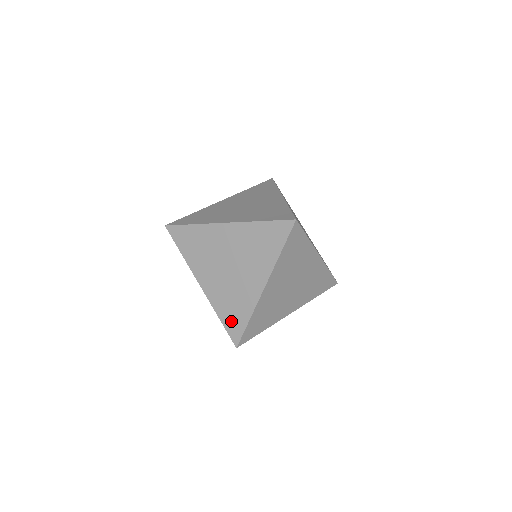
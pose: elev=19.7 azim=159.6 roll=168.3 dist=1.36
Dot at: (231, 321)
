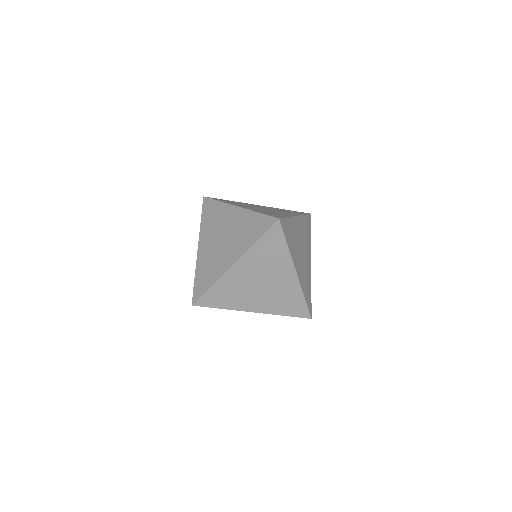
Dot at: (200, 282)
